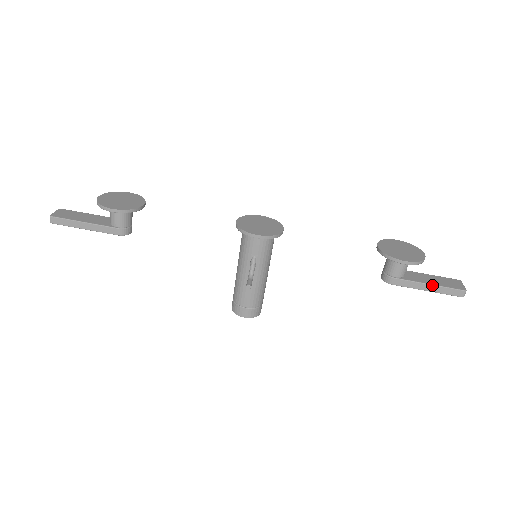
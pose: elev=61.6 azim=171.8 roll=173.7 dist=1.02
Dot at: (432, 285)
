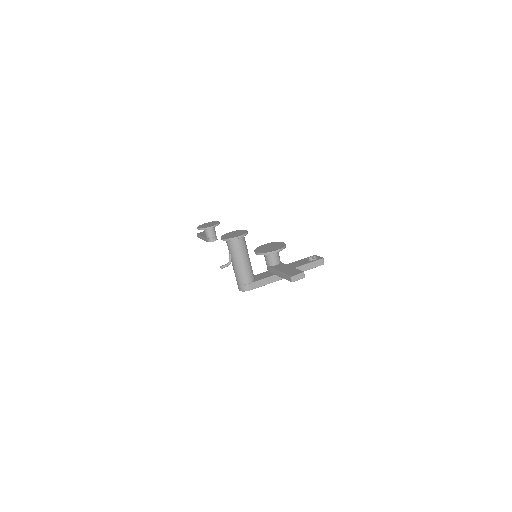
Dot at: (279, 272)
